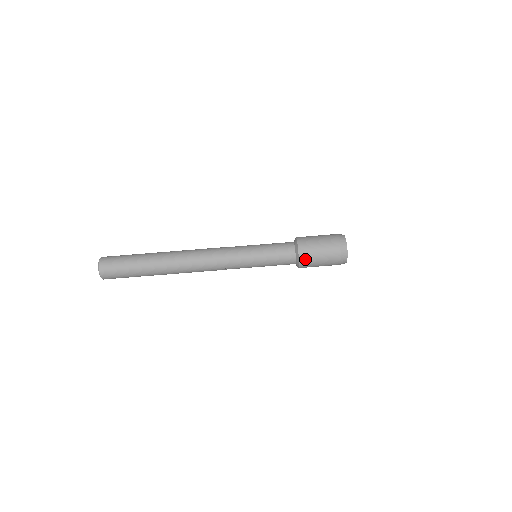
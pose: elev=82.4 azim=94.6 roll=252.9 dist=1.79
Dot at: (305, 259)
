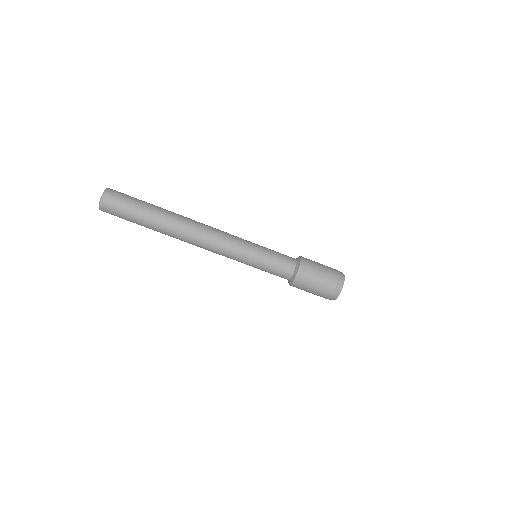
Dot at: (299, 283)
